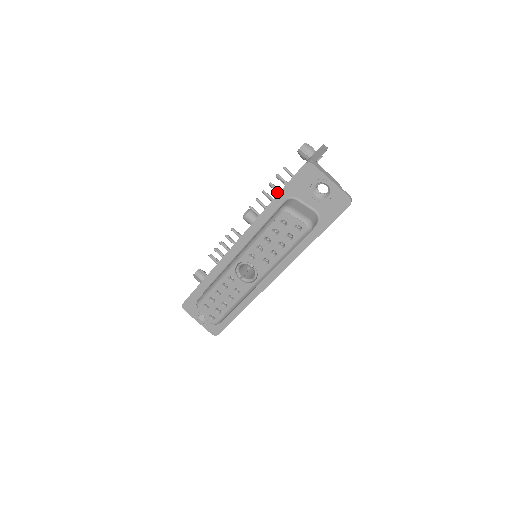
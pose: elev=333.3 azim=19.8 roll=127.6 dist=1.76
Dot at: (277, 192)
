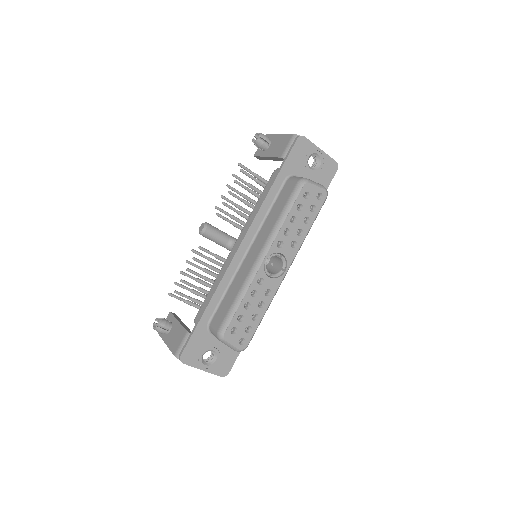
Dot at: (236, 192)
